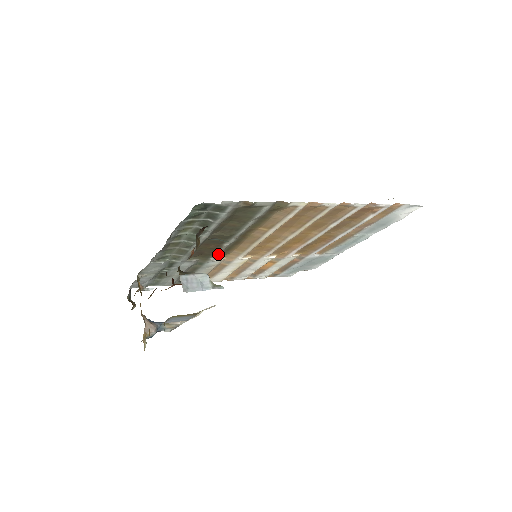
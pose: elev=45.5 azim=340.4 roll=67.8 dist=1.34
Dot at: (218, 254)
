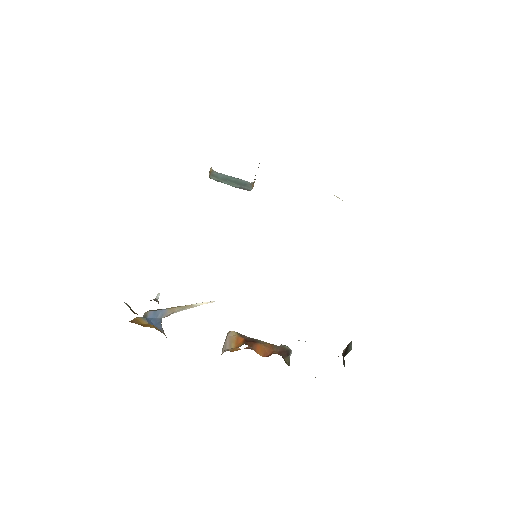
Dot at: occluded
